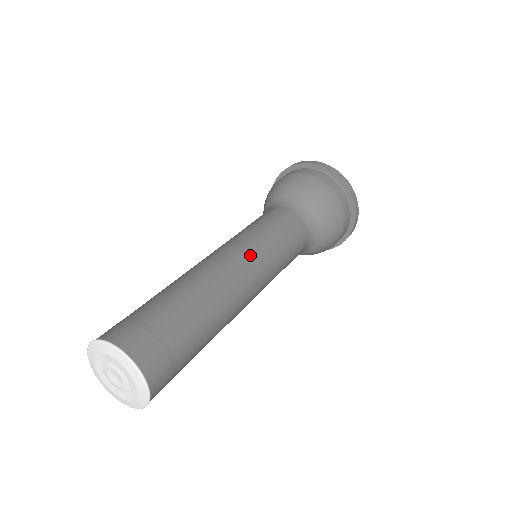
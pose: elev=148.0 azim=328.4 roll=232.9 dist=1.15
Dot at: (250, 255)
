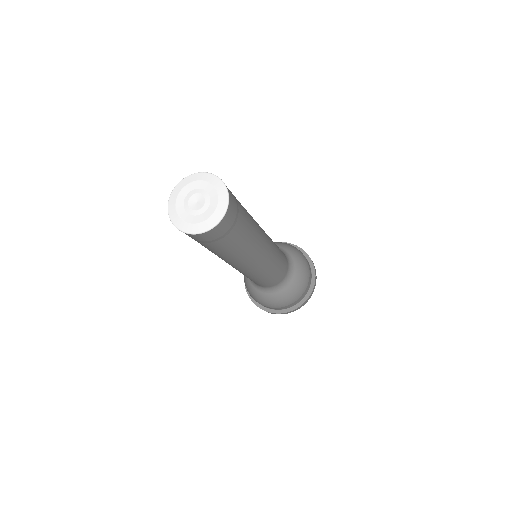
Dot at: occluded
